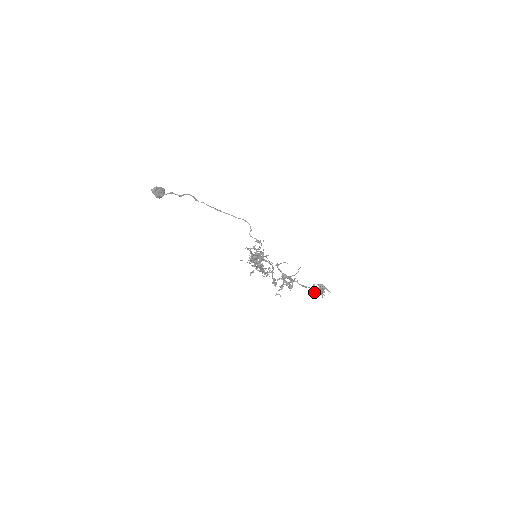
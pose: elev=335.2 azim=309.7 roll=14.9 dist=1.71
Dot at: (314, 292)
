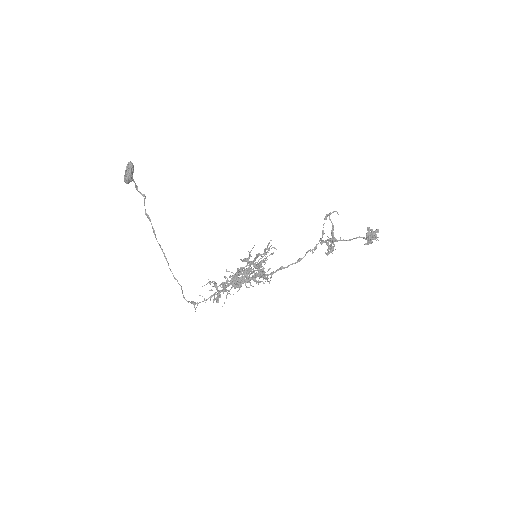
Dot at: (368, 236)
